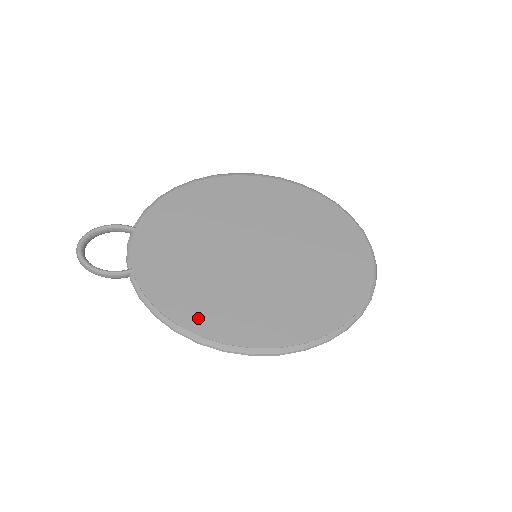
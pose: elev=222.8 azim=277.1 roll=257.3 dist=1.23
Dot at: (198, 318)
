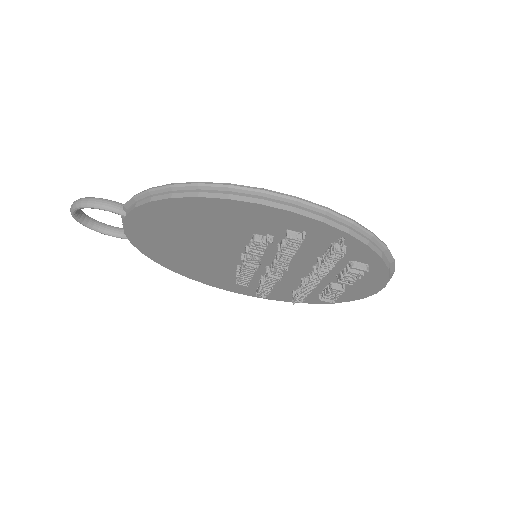
Dot at: occluded
